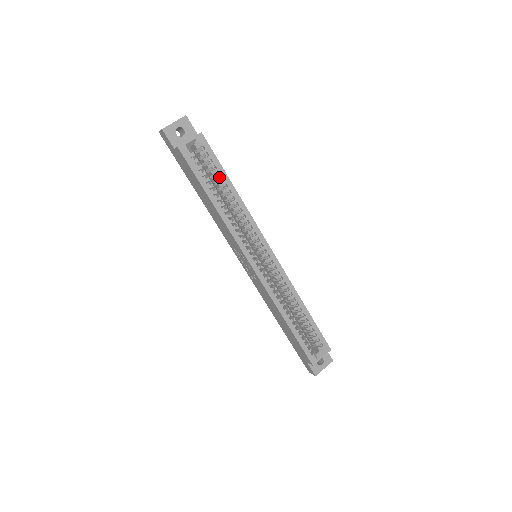
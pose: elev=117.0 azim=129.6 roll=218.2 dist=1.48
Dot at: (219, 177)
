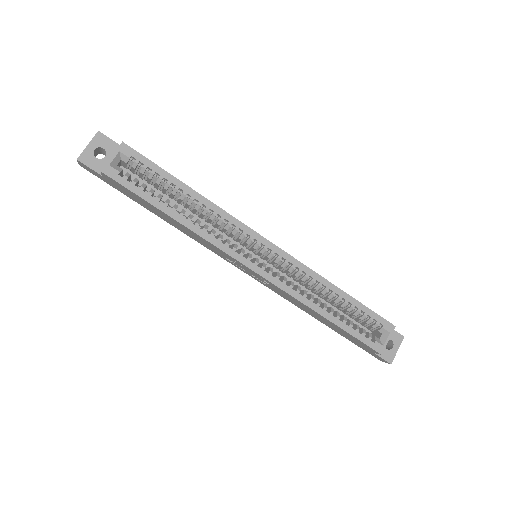
Dot at: (167, 184)
